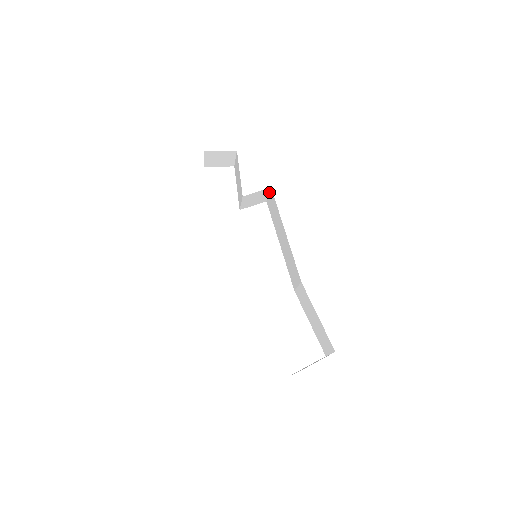
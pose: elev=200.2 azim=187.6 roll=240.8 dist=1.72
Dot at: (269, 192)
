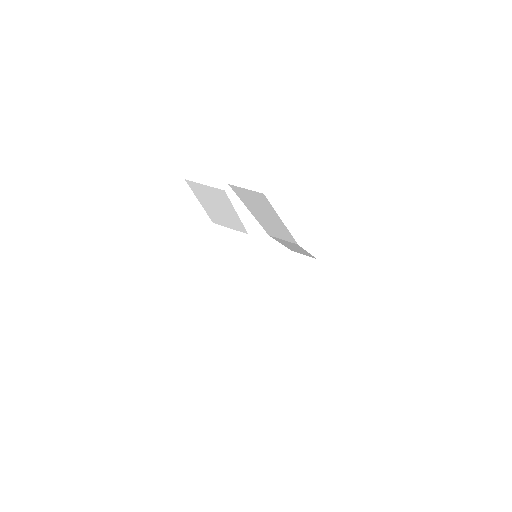
Dot at: (251, 191)
